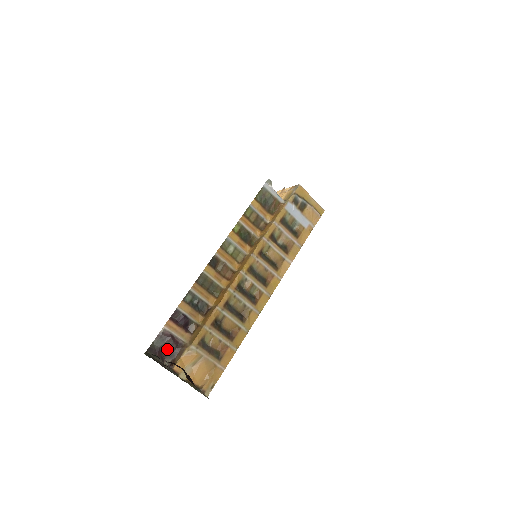
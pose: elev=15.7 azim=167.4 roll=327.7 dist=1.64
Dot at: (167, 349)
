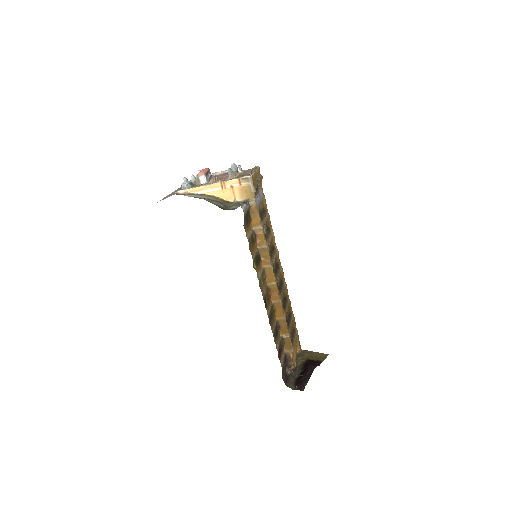
Dot at: (285, 369)
